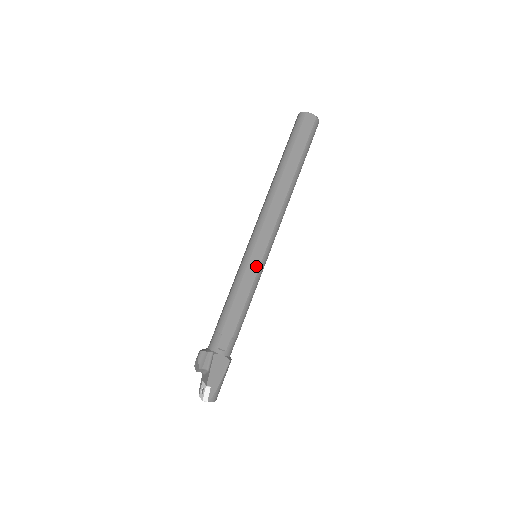
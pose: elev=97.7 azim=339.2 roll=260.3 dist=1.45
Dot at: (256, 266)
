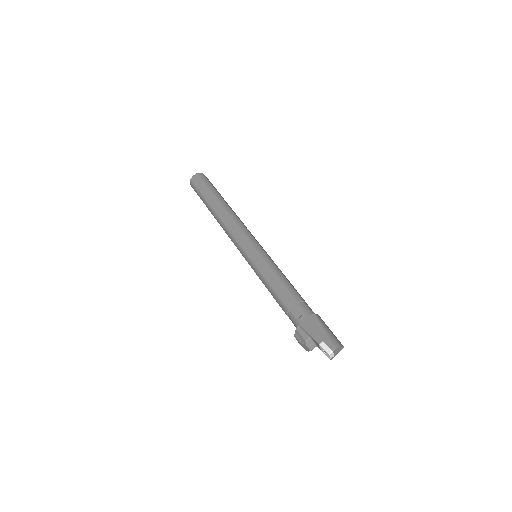
Dot at: (258, 257)
